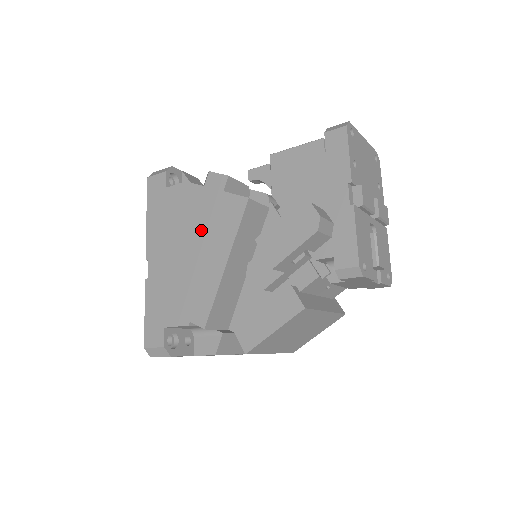
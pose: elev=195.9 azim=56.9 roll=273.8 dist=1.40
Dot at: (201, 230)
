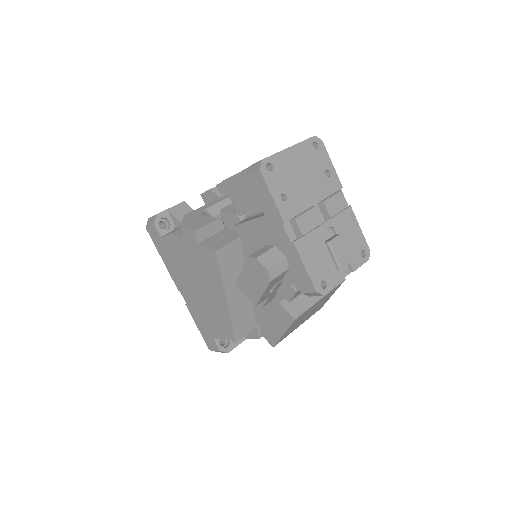
Dot at: (199, 273)
